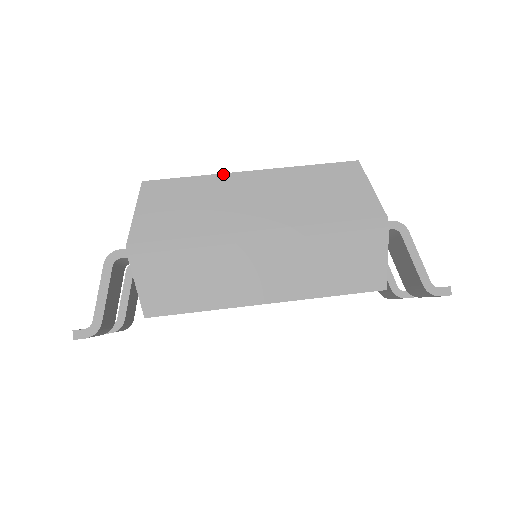
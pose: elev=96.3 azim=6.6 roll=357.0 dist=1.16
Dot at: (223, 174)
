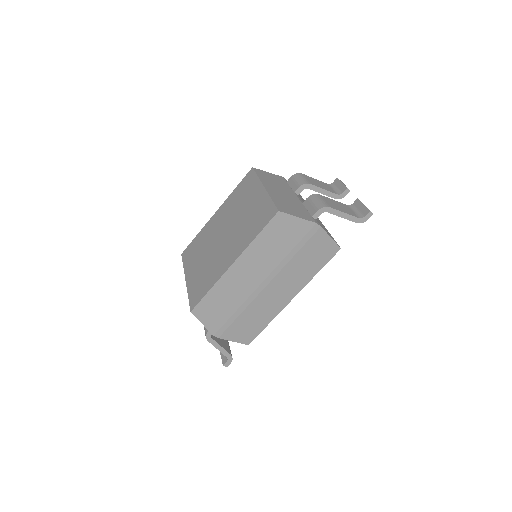
Dot at: (221, 277)
